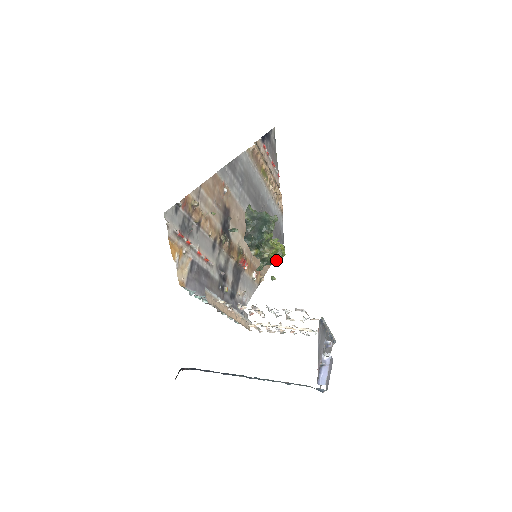
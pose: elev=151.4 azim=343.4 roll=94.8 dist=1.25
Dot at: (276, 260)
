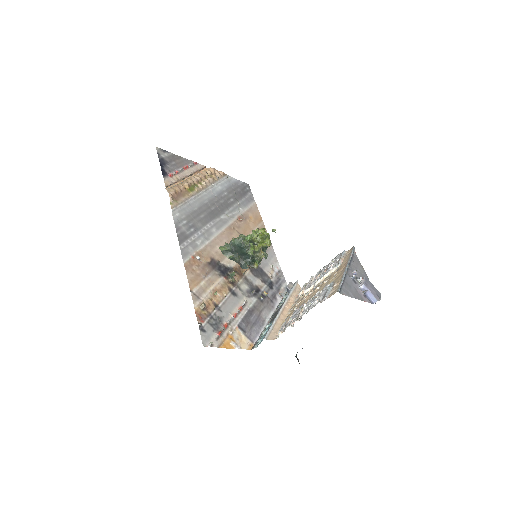
Dot at: (268, 244)
